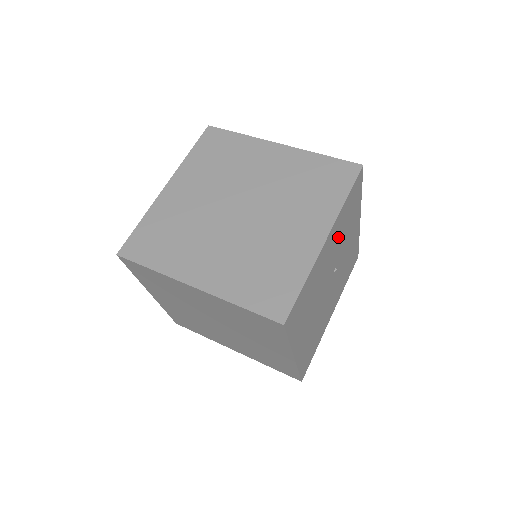
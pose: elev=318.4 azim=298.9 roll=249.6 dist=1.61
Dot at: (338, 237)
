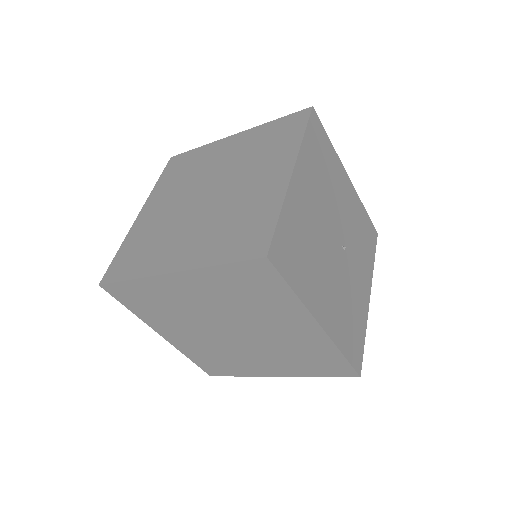
Dot at: (353, 219)
